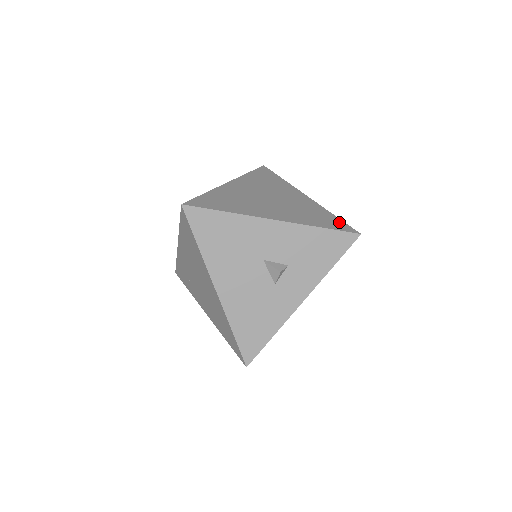
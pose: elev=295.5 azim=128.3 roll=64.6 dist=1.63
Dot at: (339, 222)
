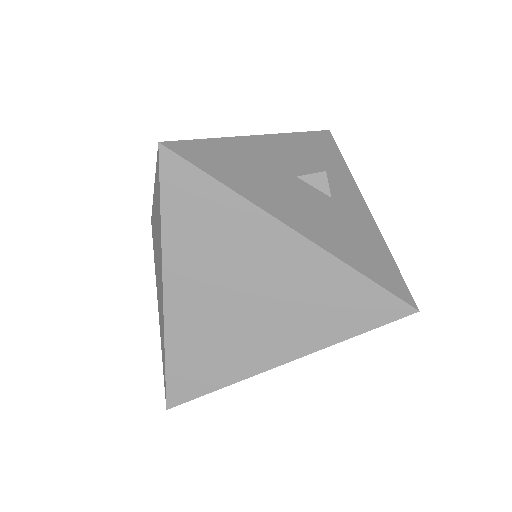
Dot at: occluded
